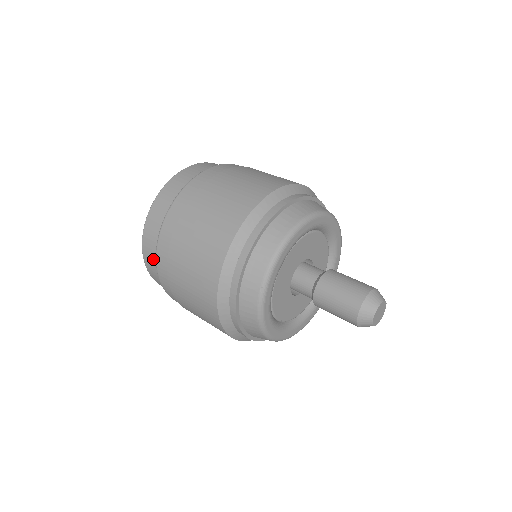
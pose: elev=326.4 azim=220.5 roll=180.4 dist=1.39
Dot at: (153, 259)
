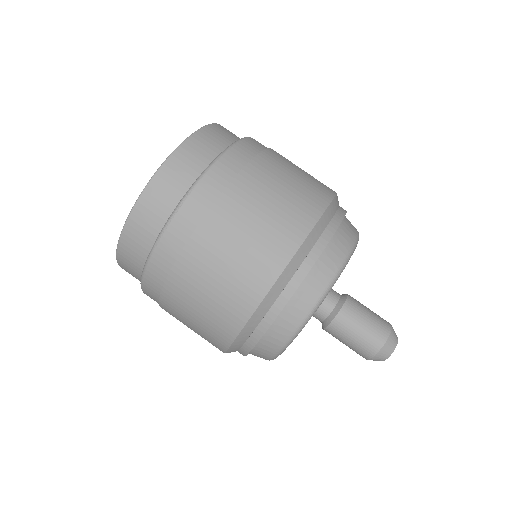
Dot at: (134, 275)
